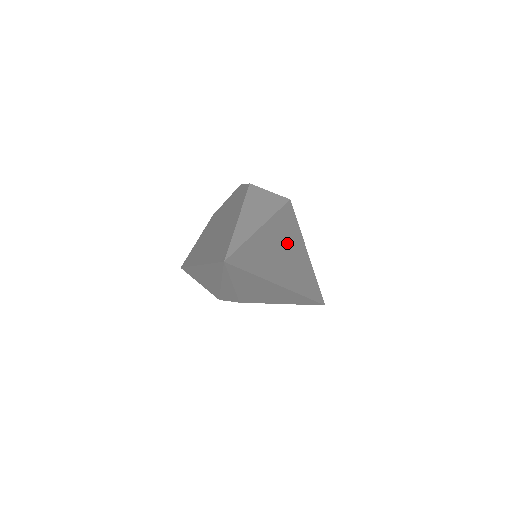
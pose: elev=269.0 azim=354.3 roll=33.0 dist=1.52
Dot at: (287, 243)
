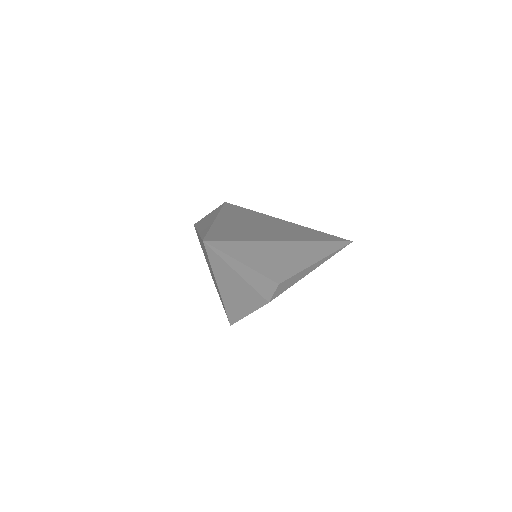
Dot at: (255, 221)
